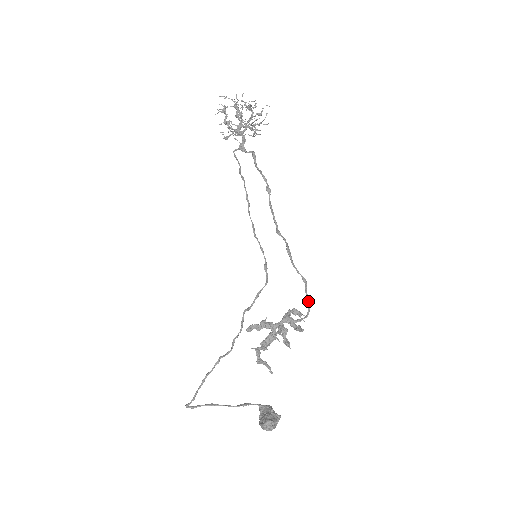
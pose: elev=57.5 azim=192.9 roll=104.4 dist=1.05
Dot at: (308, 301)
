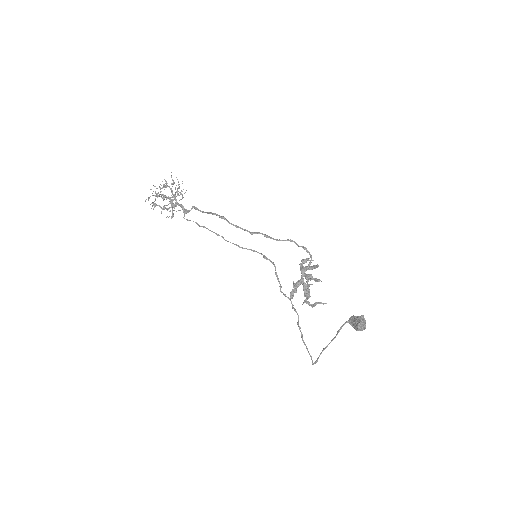
Dot at: (304, 249)
